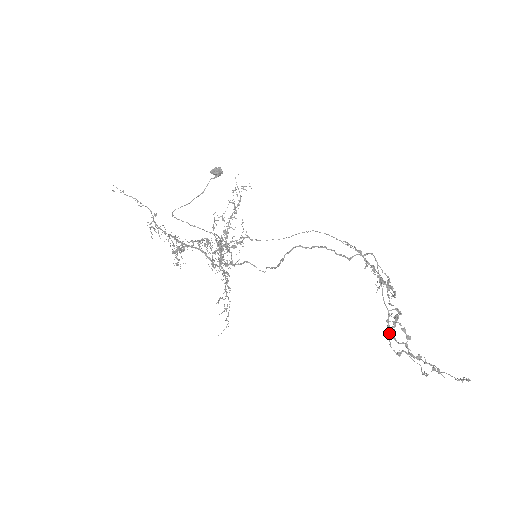
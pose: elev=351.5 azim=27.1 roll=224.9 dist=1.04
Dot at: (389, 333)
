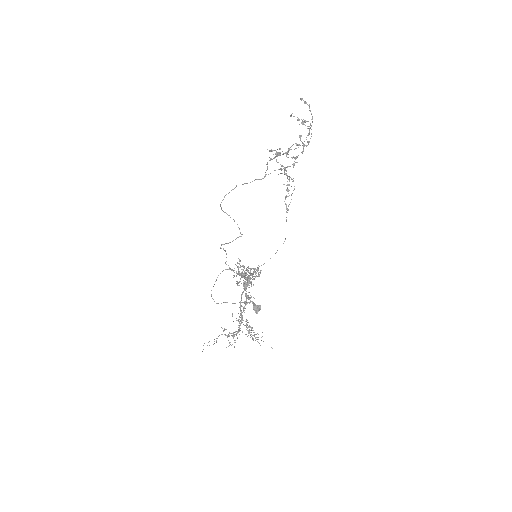
Dot at: (293, 157)
